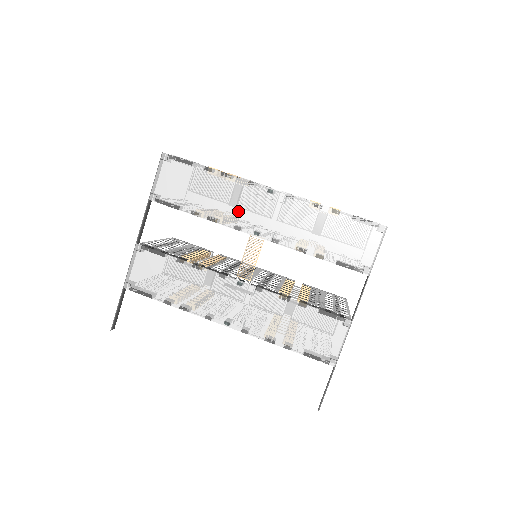
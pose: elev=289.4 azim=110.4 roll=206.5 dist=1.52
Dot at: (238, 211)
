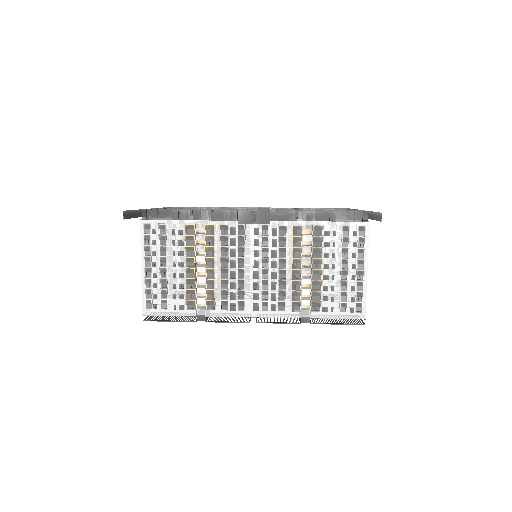
Dot at: occluded
